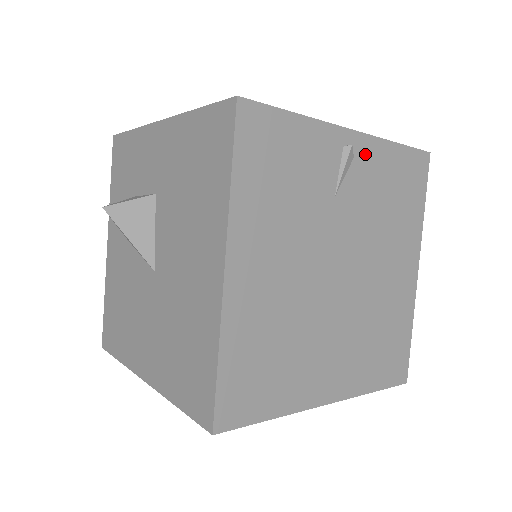
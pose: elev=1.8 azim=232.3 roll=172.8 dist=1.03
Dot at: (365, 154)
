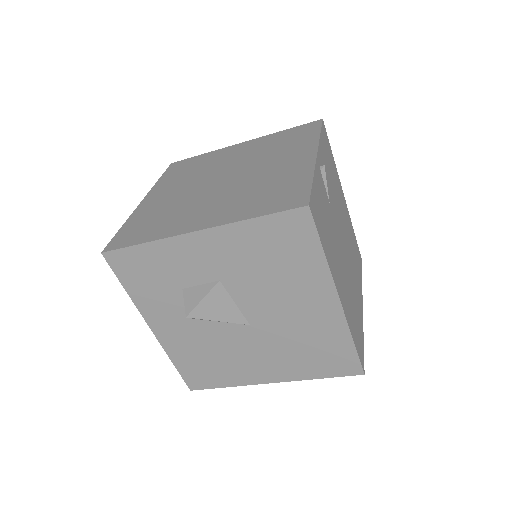
Dot at: (322, 161)
